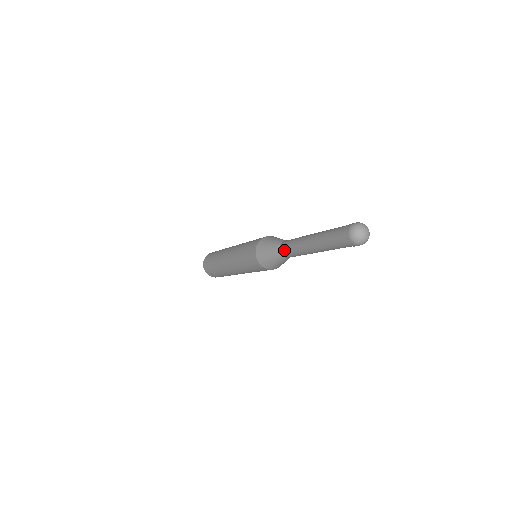
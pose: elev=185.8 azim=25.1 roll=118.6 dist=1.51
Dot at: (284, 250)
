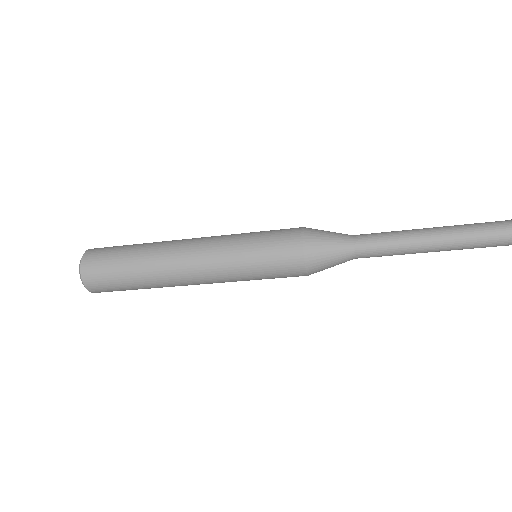
Dot at: (367, 237)
